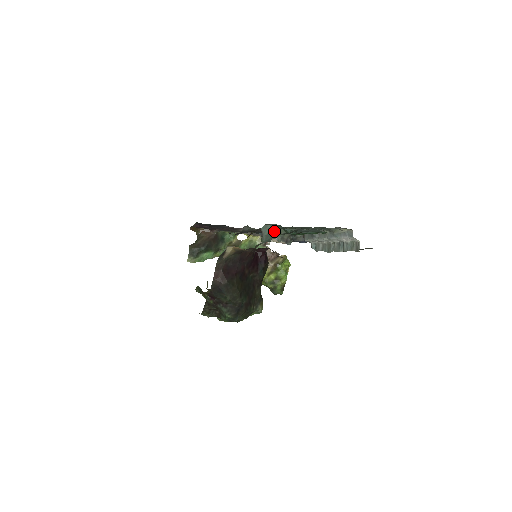
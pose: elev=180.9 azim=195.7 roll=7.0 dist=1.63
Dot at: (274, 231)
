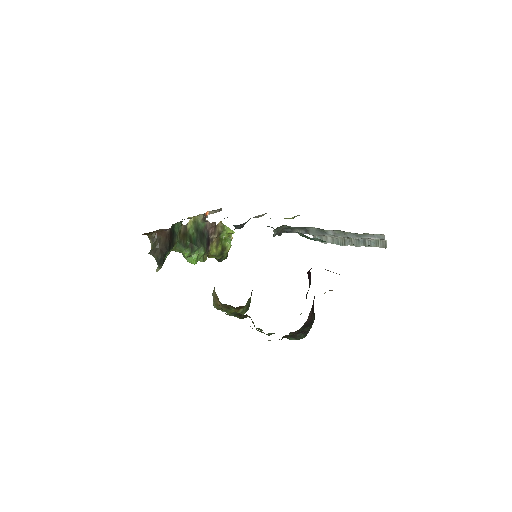
Dot at: occluded
